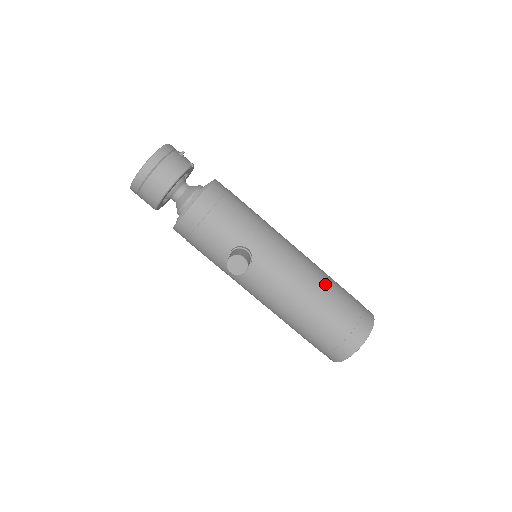
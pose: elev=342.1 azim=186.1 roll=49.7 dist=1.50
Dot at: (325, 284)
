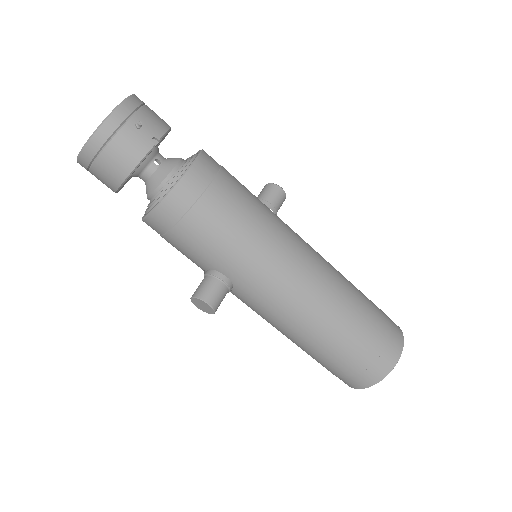
Dot at: (333, 322)
